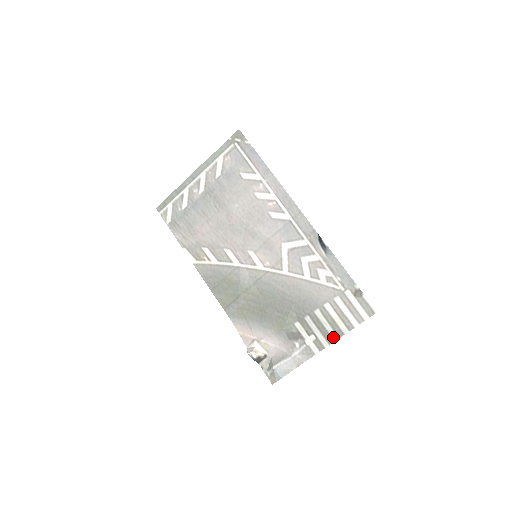
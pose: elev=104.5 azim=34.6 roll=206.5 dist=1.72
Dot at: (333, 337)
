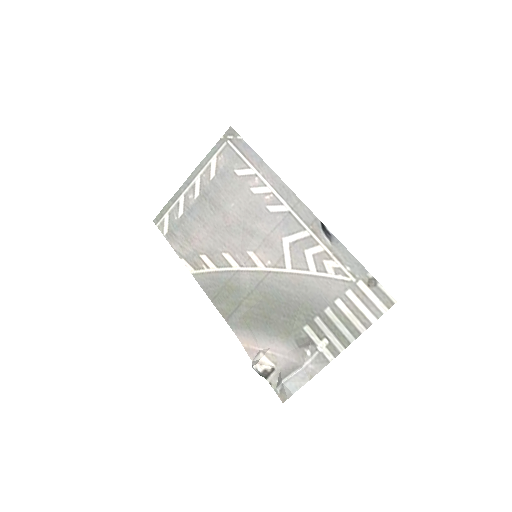
Dot at: (348, 338)
